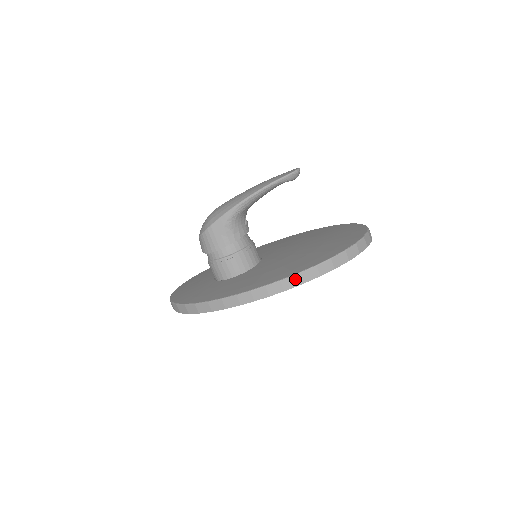
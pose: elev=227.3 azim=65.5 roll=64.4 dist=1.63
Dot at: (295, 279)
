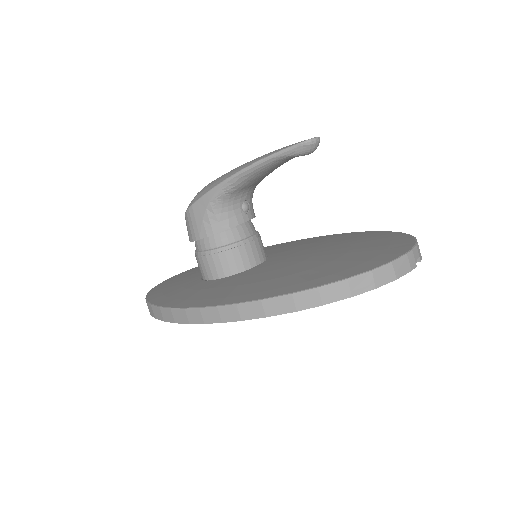
Dot at: (258, 307)
